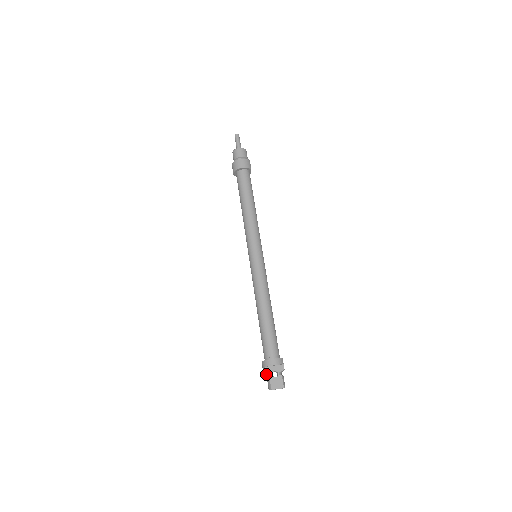
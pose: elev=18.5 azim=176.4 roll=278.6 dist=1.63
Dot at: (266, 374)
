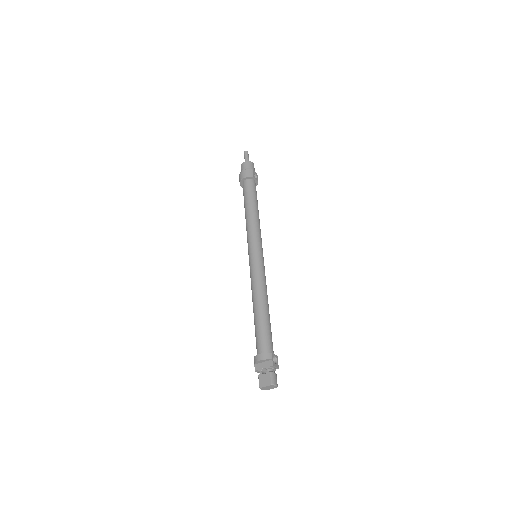
Dot at: (259, 372)
